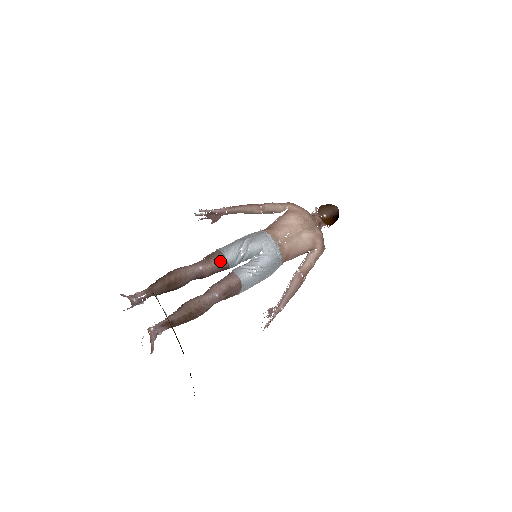
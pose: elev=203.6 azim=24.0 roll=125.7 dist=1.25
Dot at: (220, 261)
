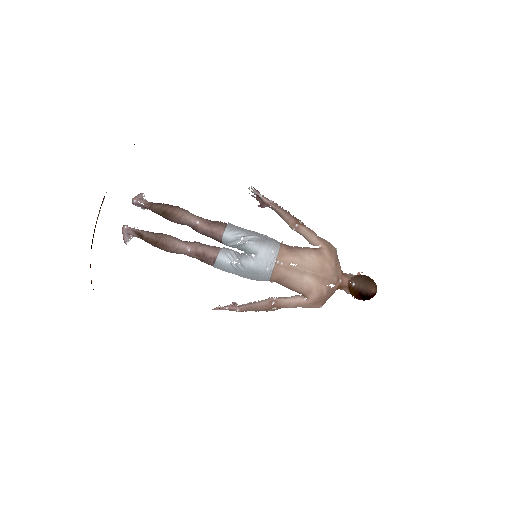
Dot at: (217, 231)
